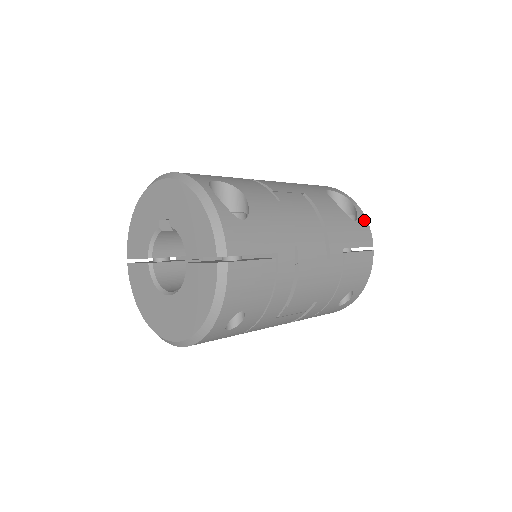
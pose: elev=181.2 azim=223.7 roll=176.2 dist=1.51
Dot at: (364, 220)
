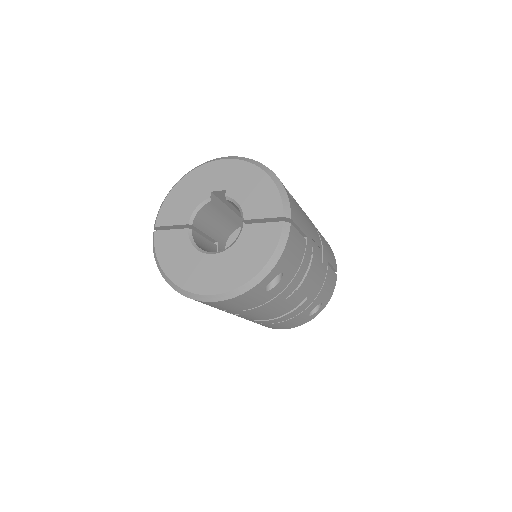
Dot at: occluded
